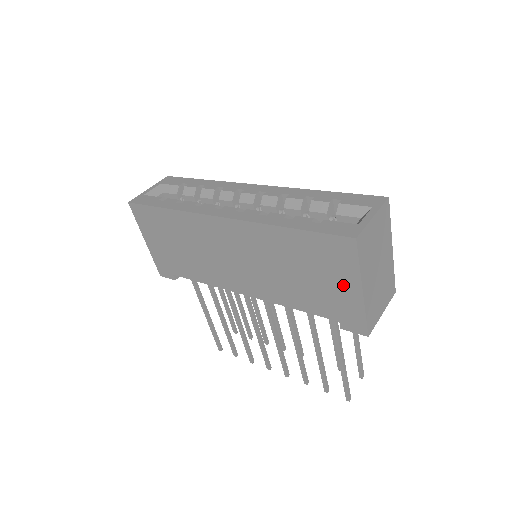
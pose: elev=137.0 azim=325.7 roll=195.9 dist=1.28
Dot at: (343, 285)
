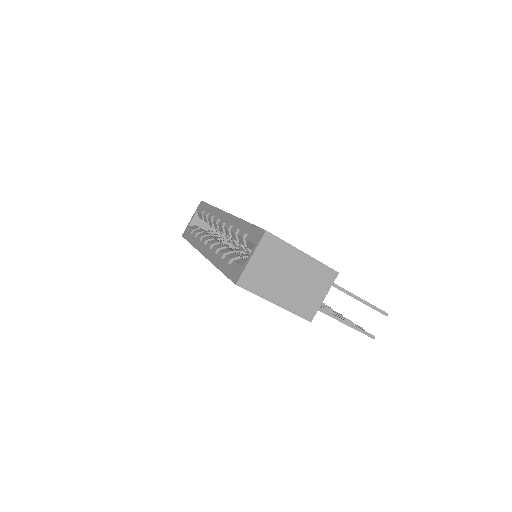
Dot at: occluded
